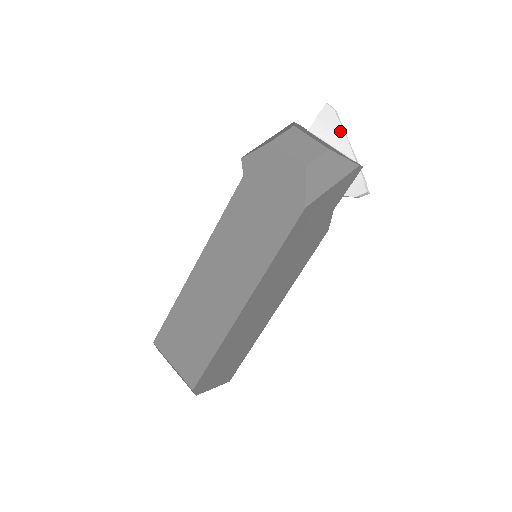
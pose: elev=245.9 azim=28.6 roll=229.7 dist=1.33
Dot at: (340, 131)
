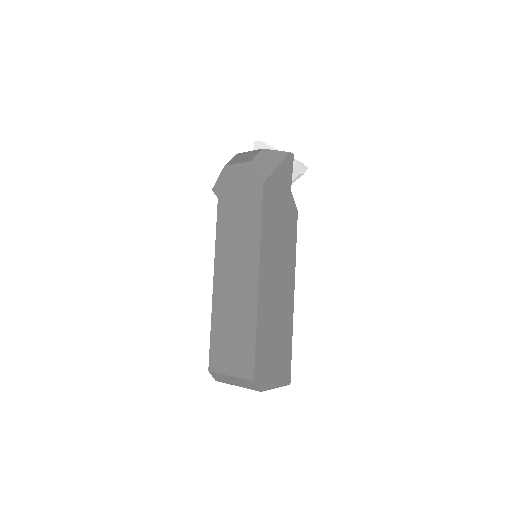
Dot at: (271, 149)
